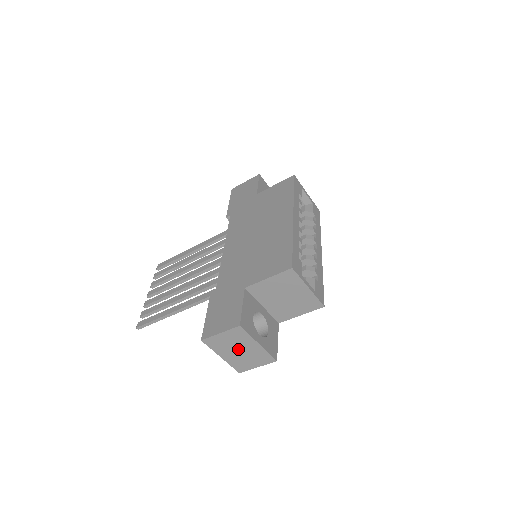
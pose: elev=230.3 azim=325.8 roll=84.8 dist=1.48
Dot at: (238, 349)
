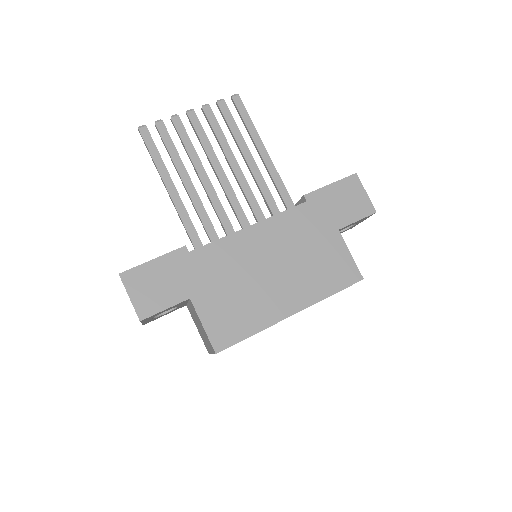
Dot at: occluded
